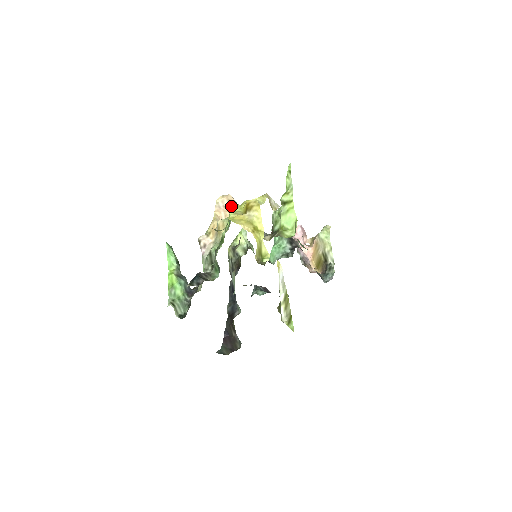
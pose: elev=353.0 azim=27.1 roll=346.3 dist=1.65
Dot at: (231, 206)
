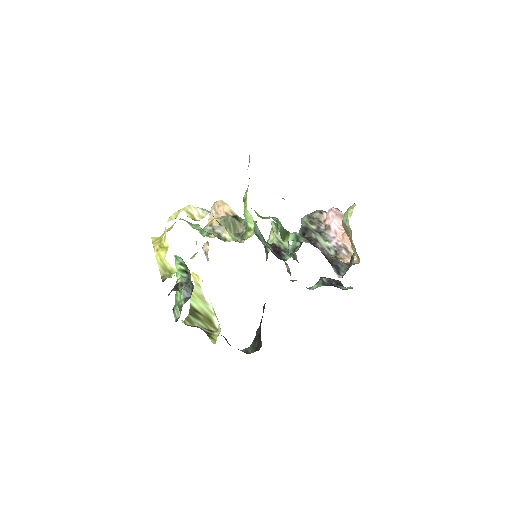
Dot at: (221, 211)
